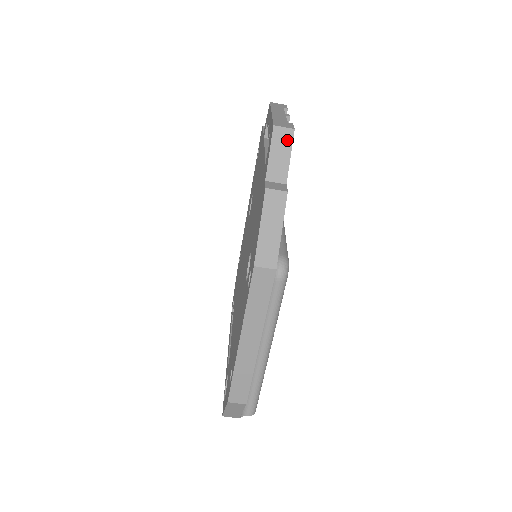
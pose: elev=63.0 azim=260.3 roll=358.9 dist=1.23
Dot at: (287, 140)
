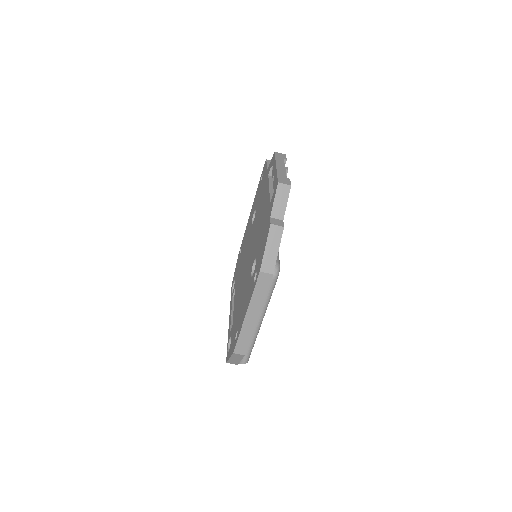
Dot at: (286, 192)
